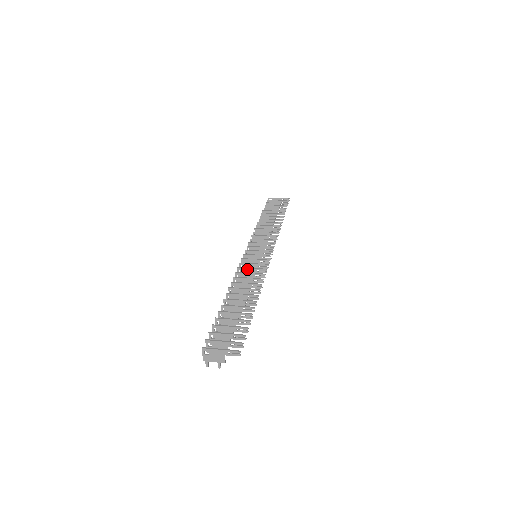
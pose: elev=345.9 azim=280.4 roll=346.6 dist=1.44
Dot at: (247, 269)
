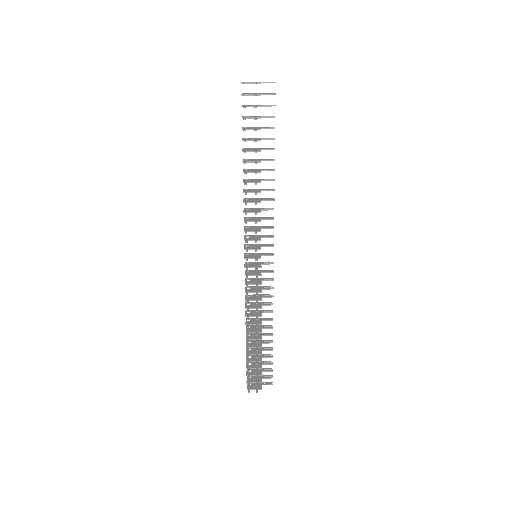
Dot at: (254, 218)
